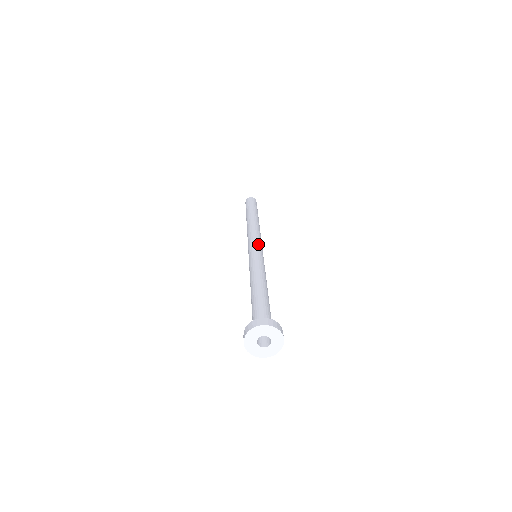
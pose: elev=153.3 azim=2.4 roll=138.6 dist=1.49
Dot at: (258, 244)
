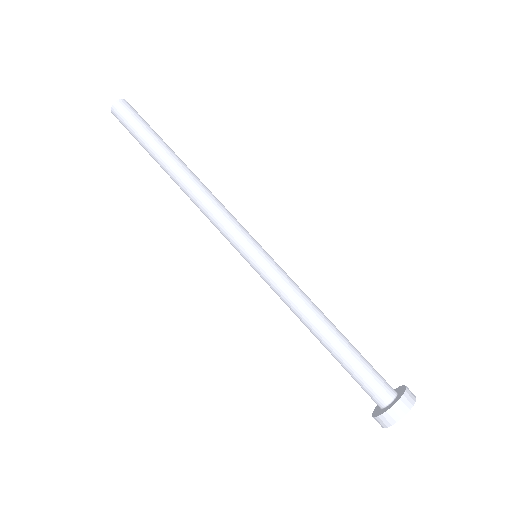
Dot at: (244, 239)
